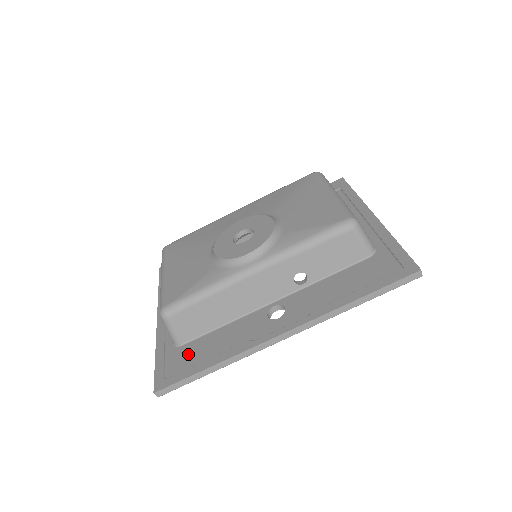
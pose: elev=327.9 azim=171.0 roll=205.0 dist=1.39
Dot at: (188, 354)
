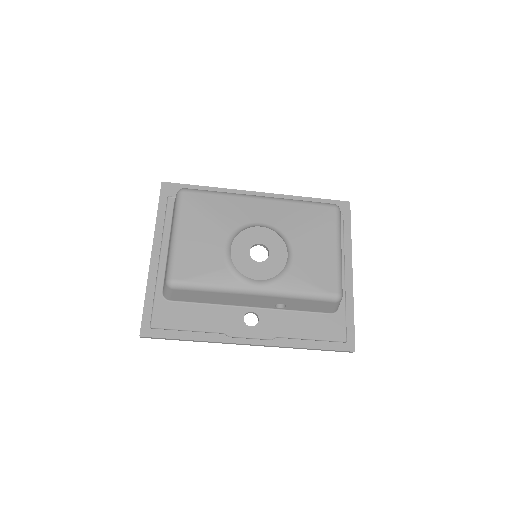
Dot at: (174, 314)
